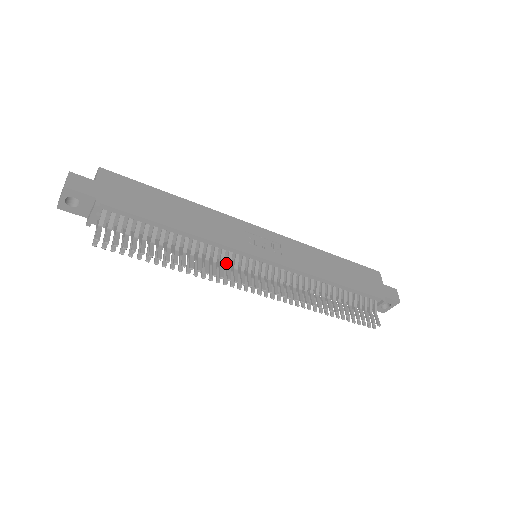
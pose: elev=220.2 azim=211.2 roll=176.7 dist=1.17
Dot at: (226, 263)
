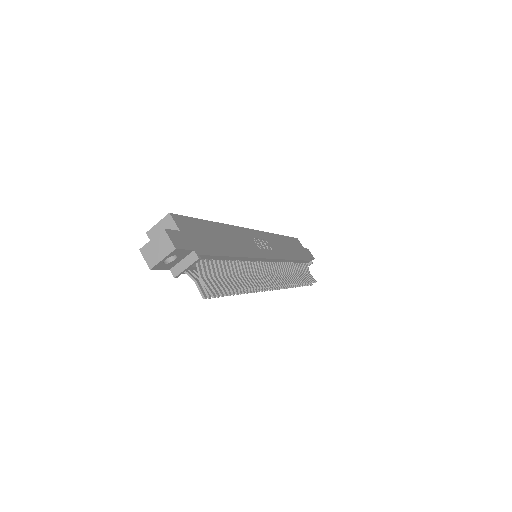
Dot at: occluded
